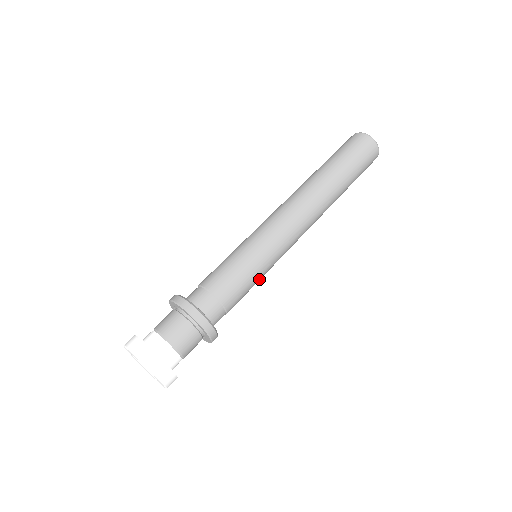
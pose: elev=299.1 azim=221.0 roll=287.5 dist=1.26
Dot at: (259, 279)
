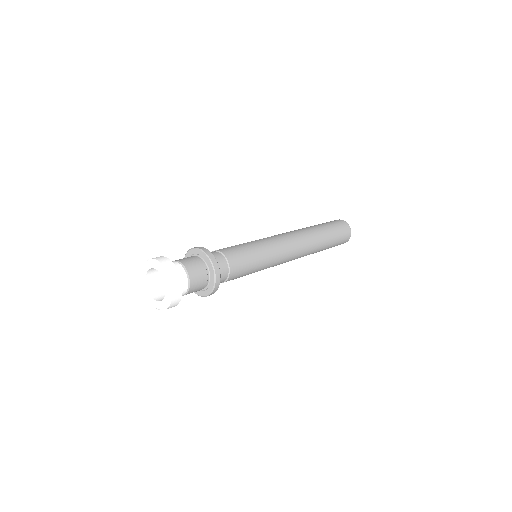
Dot at: (253, 272)
